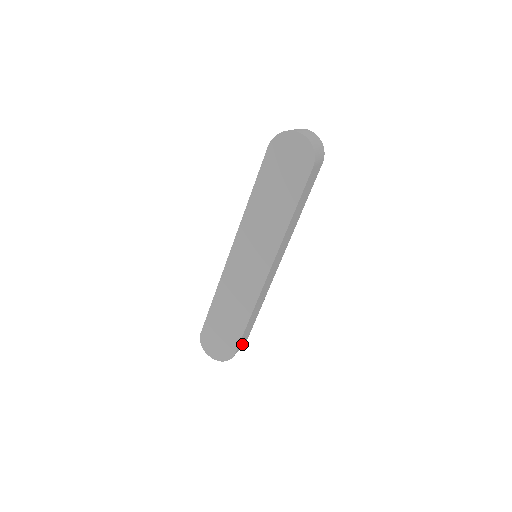
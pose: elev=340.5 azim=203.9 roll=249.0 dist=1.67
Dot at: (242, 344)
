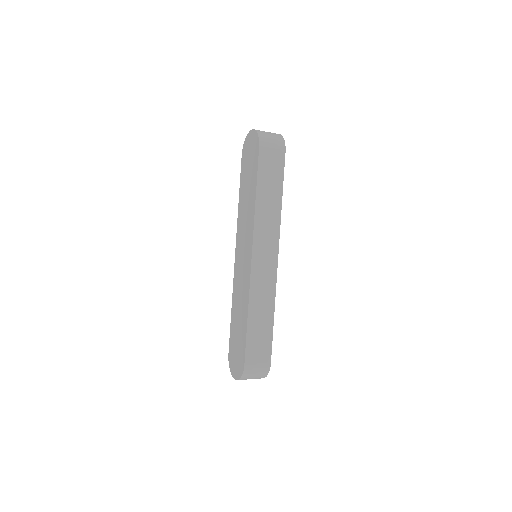
Dot at: (259, 360)
